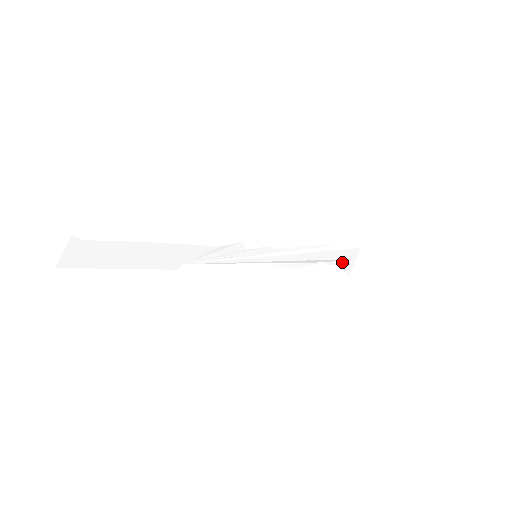
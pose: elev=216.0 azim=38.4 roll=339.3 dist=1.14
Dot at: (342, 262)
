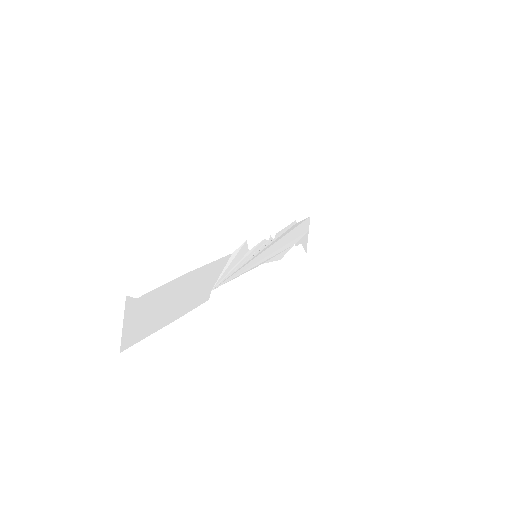
Dot at: (302, 239)
